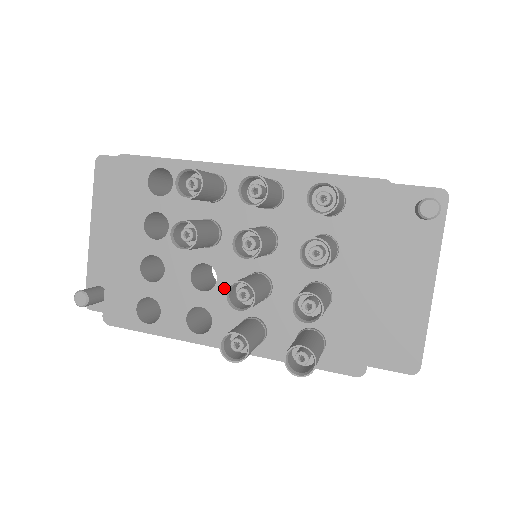
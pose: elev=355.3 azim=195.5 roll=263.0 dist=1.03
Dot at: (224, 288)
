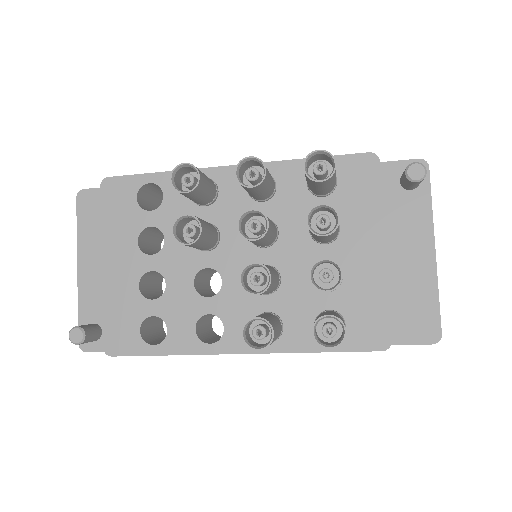
Dot at: (231, 289)
